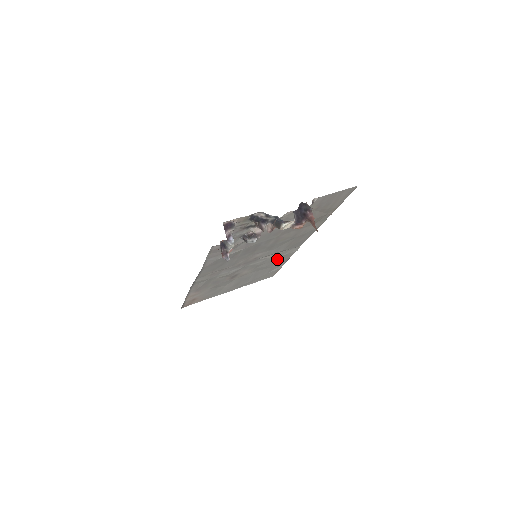
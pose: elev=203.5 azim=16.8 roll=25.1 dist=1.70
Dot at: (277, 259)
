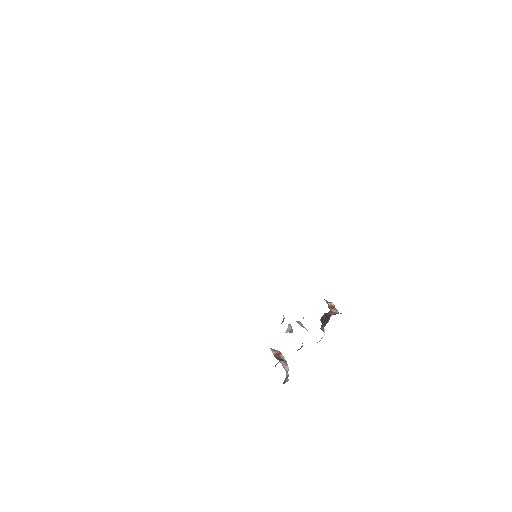
Dot at: occluded
